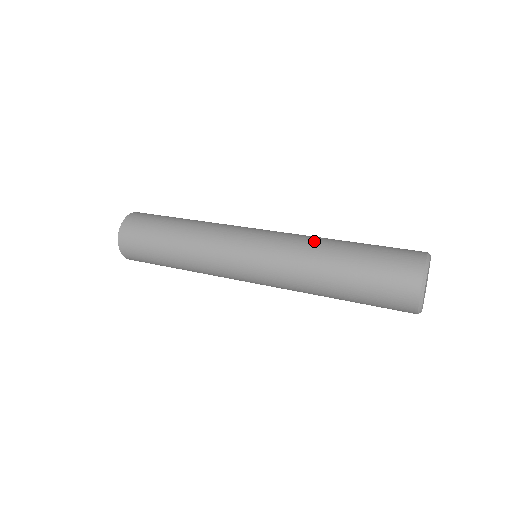
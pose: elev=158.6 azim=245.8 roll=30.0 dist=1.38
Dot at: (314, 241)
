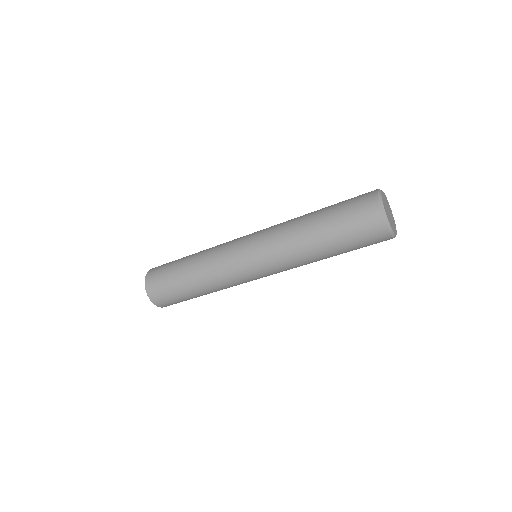
Dot at: (292, 220)
